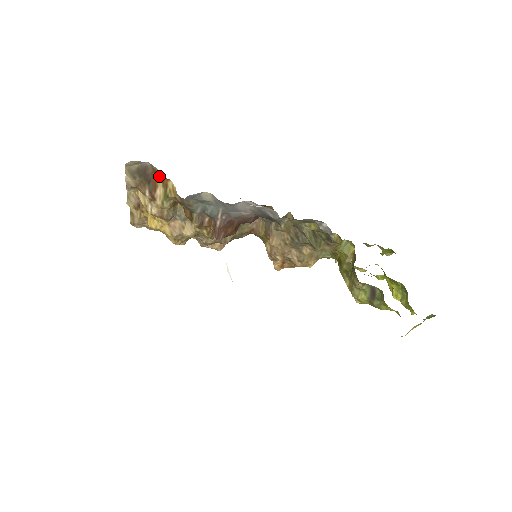
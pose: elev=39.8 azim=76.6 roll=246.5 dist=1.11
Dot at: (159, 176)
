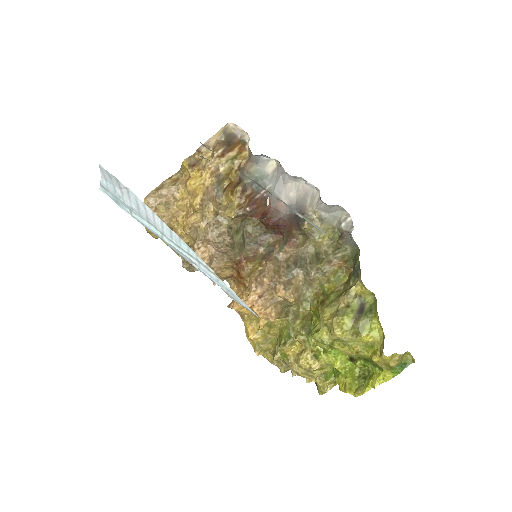
Dot at: (240, 146)
